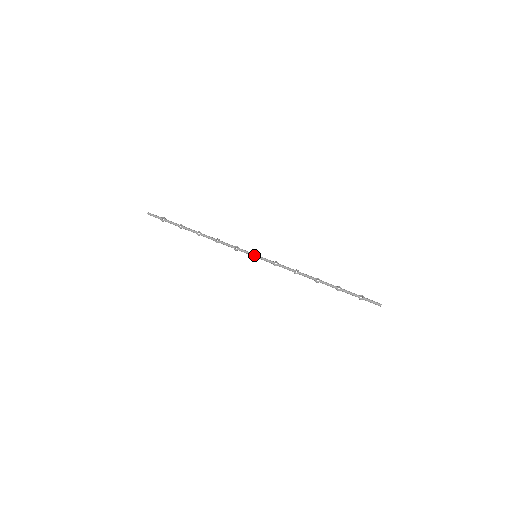
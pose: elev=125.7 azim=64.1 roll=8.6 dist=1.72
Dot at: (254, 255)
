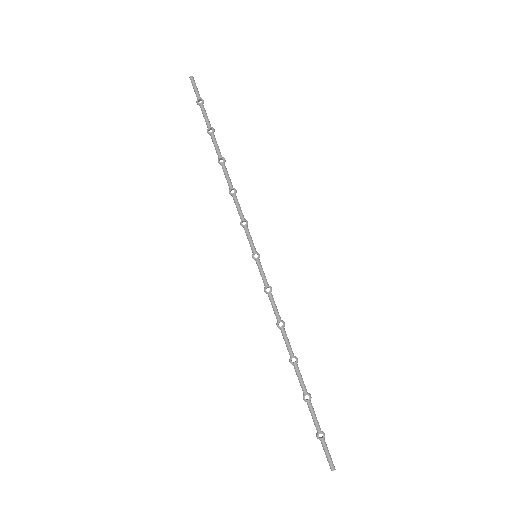
Dot at: (254, 253)
